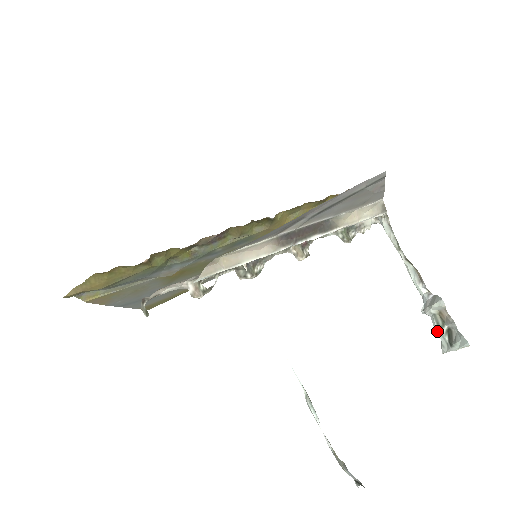
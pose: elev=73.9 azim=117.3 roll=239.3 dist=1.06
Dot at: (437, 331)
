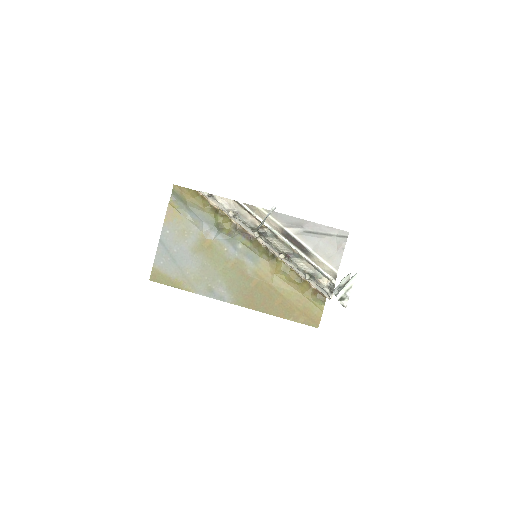
Dot at: (339, 288)
